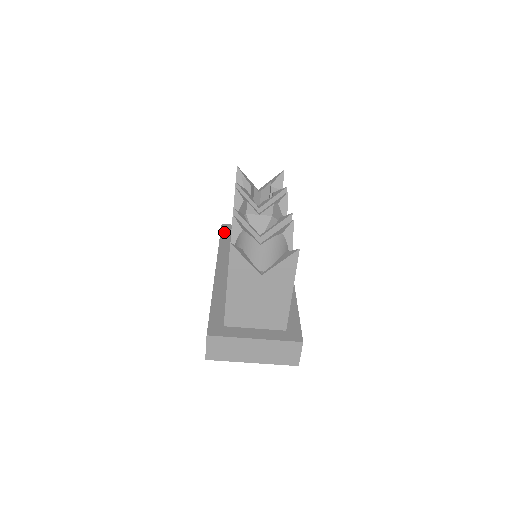
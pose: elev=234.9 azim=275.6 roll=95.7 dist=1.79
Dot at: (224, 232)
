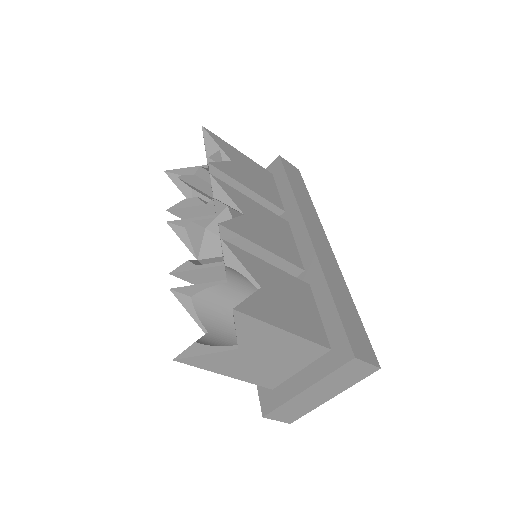
Dot at: occluded
